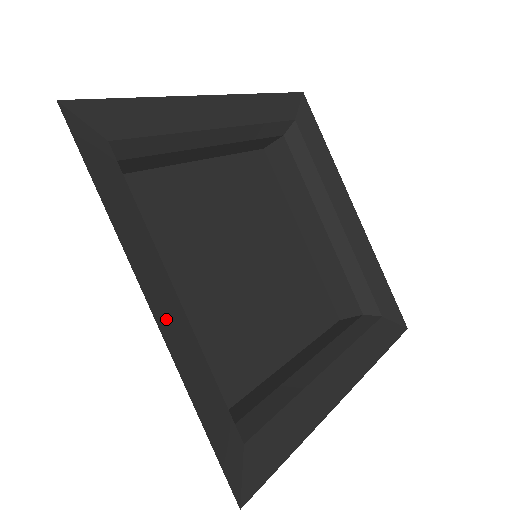
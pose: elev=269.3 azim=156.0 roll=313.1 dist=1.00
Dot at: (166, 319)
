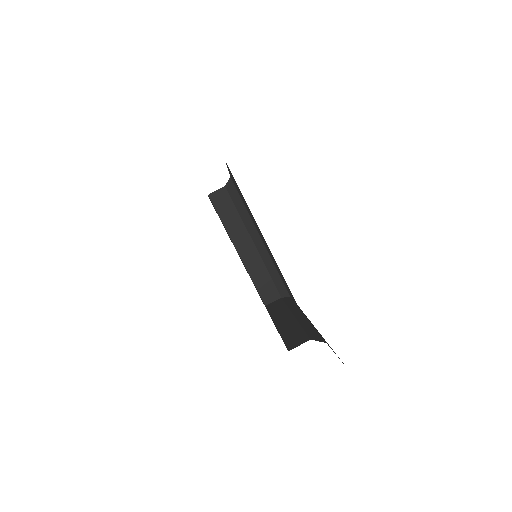
Dot at: occluded
